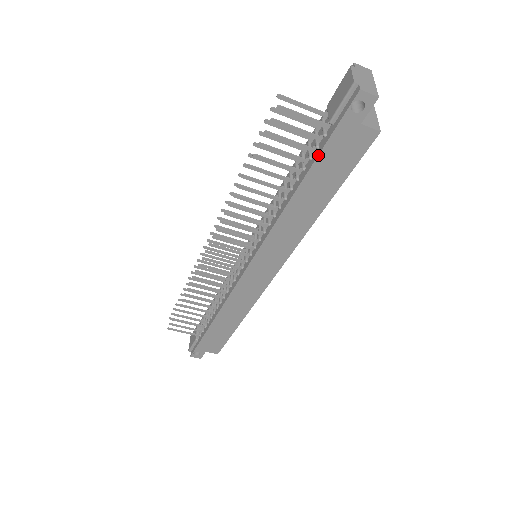
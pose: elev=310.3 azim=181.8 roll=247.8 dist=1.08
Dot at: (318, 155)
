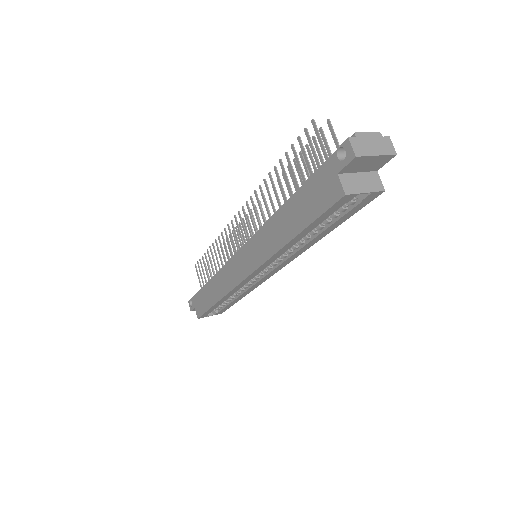
Dot at: (306, 181)
